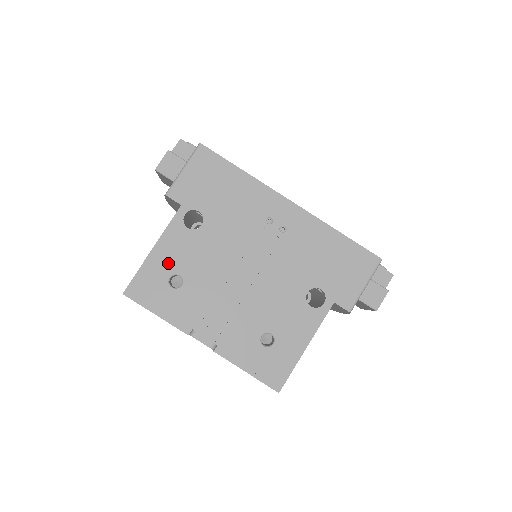
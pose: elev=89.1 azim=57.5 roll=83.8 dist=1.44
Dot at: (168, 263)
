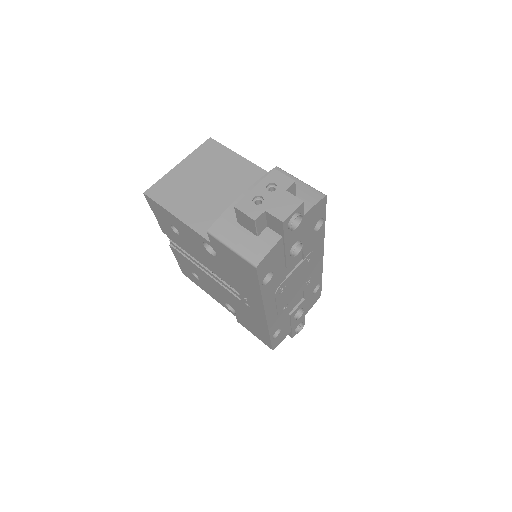
Dot at: (178, 227)
